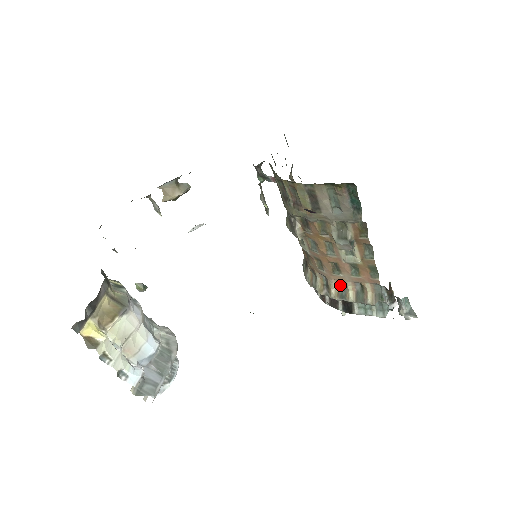
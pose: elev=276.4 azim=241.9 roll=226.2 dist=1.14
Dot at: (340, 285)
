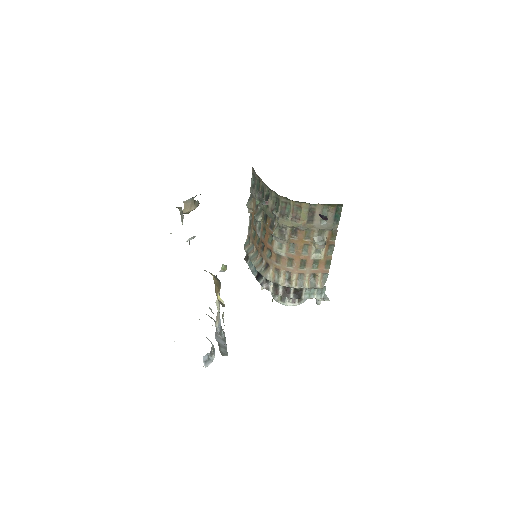
Dot at: (299, 277)
